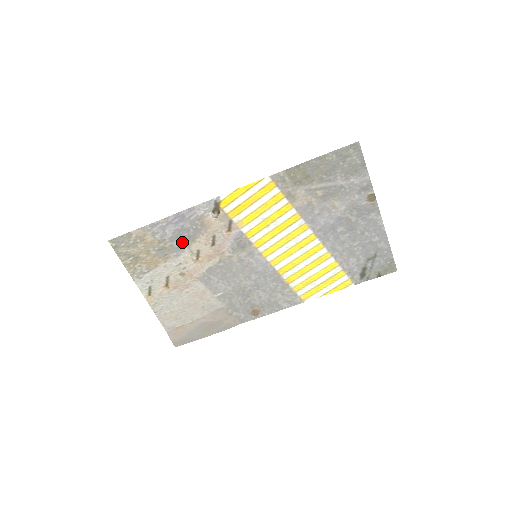
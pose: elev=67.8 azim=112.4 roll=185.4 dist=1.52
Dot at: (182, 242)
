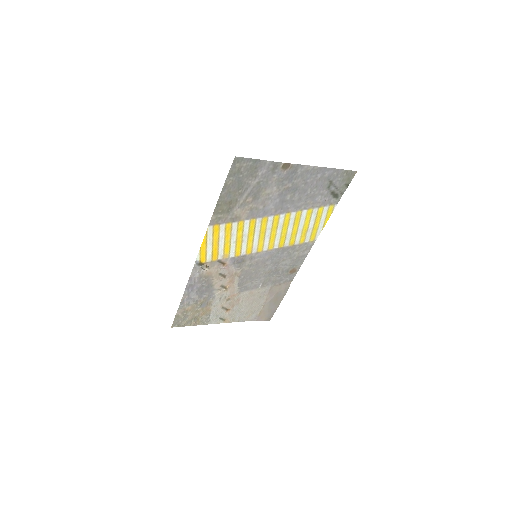
Dot at: (207, 292)
